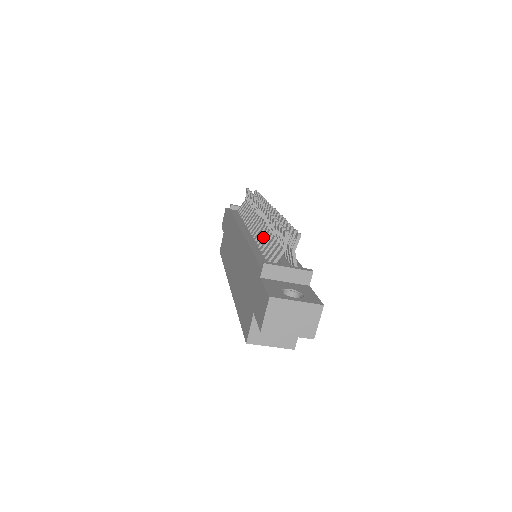
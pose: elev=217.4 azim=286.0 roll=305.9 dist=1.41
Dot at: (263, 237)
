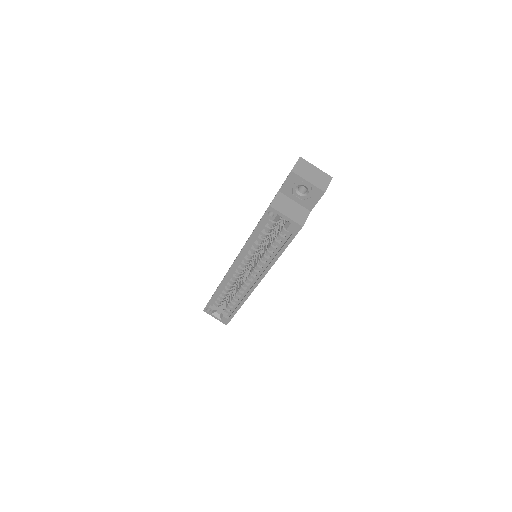
Dot at: occluded
